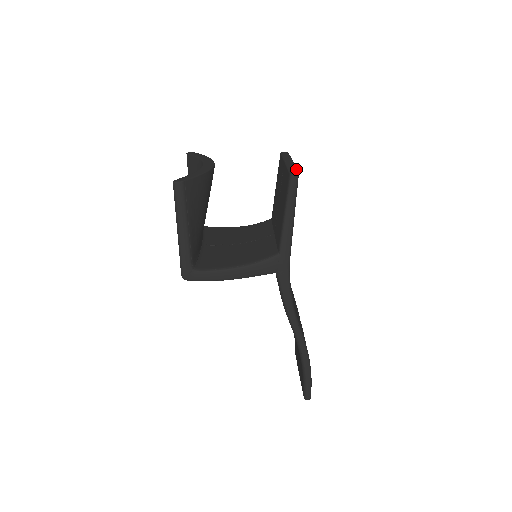
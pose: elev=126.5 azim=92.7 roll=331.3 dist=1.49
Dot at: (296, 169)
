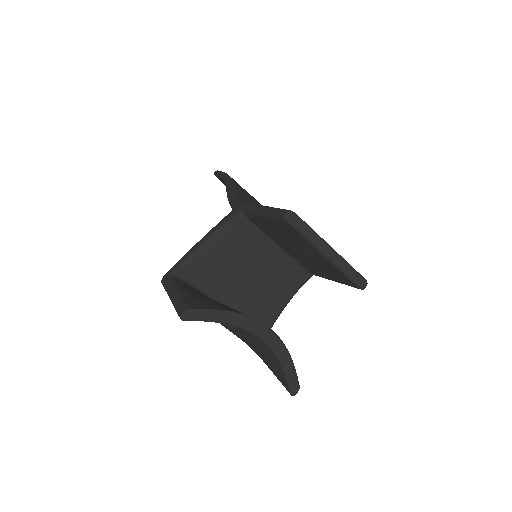
Dot at: (358, 274)
